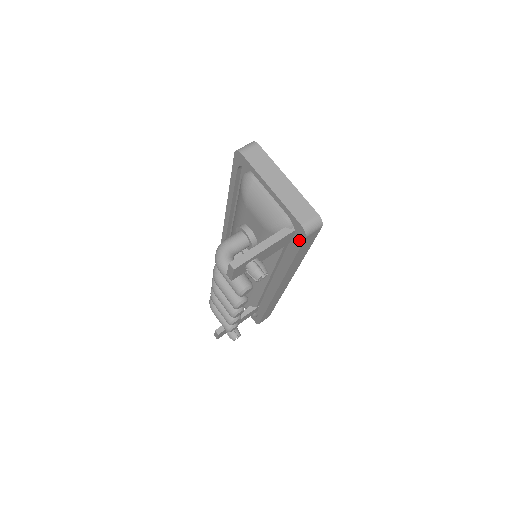
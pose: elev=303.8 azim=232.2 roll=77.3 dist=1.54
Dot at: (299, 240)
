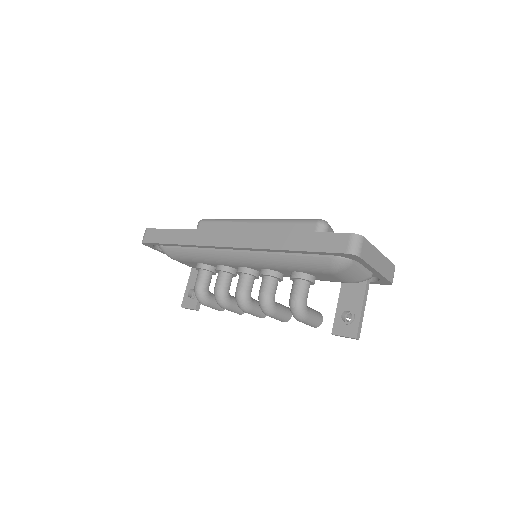
Dot at: (375, 283)
